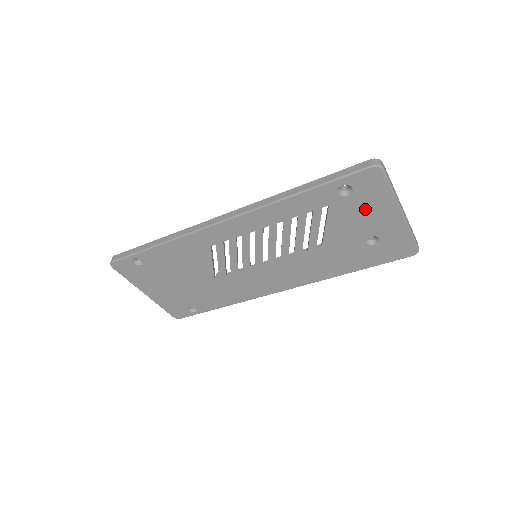
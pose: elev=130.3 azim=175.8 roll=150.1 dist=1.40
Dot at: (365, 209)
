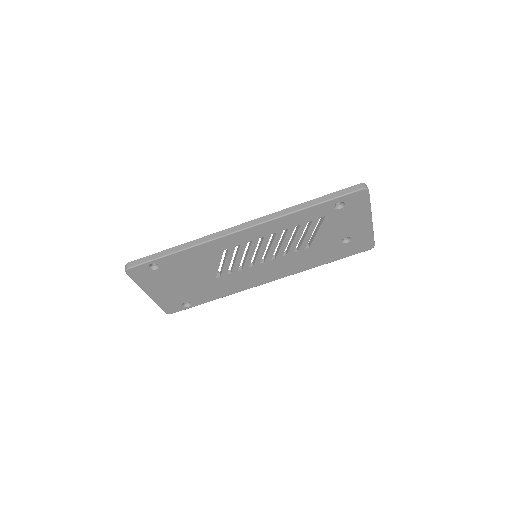
Dot at: (349, 218)
